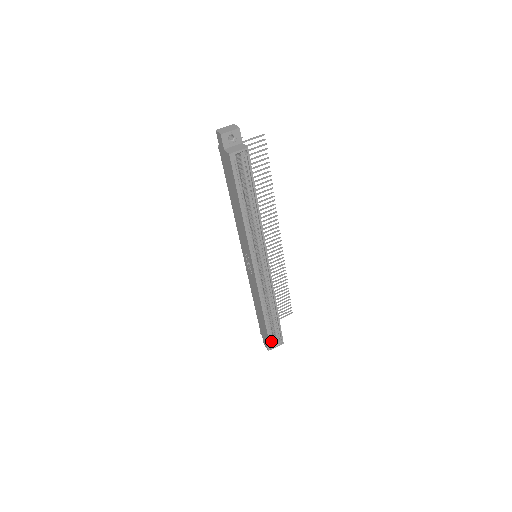
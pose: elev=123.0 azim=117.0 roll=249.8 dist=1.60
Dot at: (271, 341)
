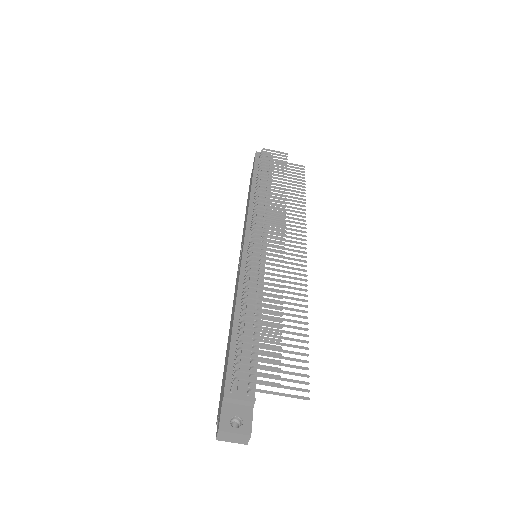
Dot at: occluded
